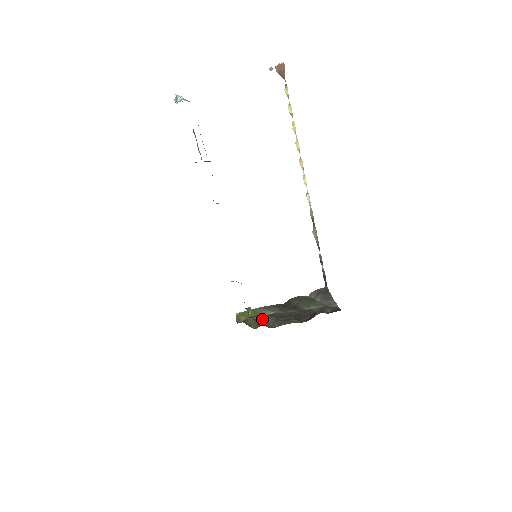
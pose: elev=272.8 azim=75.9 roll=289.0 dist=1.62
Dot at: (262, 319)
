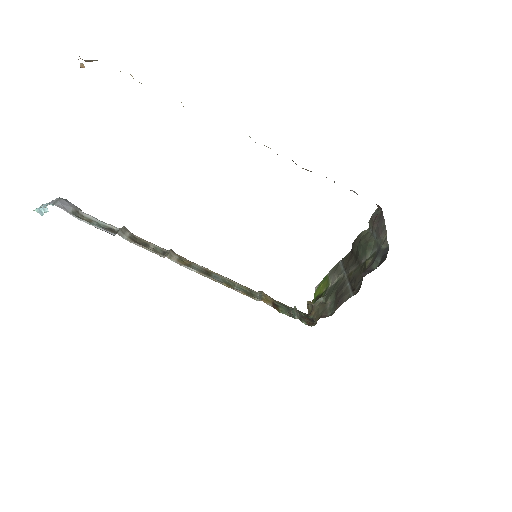
Dot at: (327, 298)
